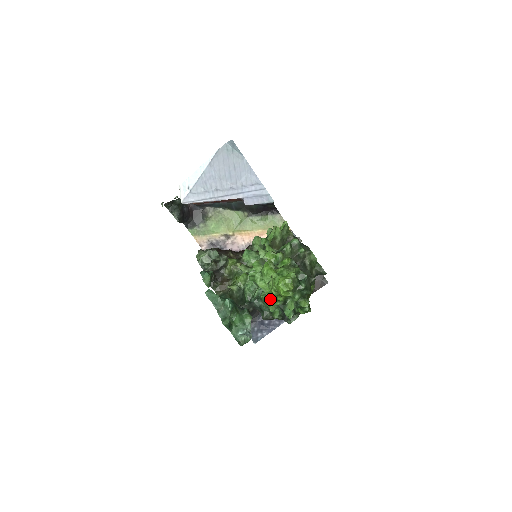
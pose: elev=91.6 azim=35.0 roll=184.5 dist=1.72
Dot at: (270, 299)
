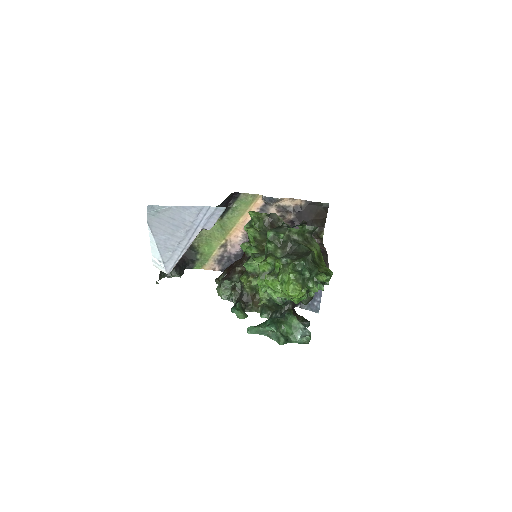
Dot at: (294, 301)
